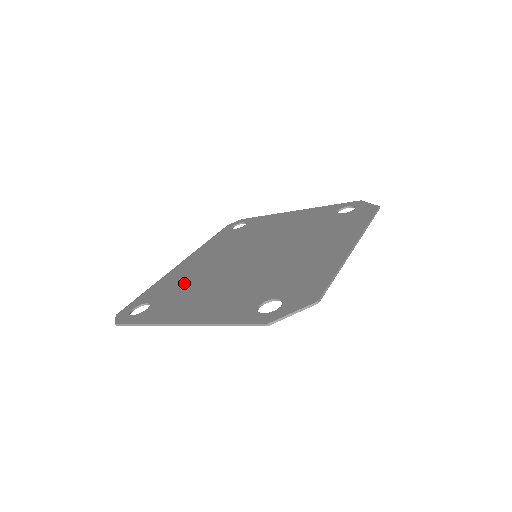
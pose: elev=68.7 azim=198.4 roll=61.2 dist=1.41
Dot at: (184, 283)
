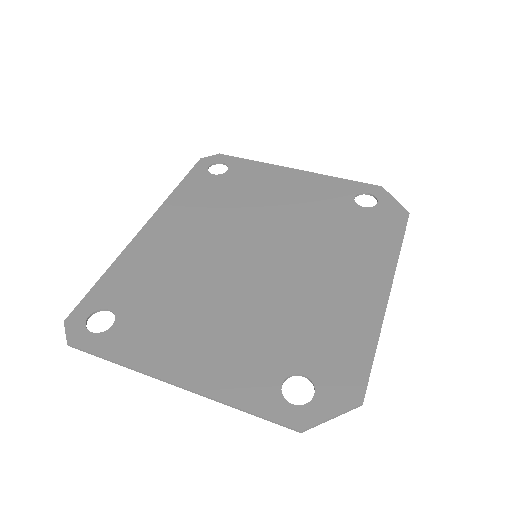
Dot at: (160, 282)
